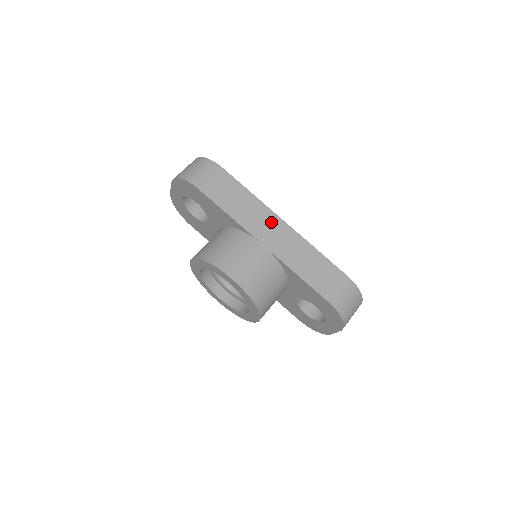
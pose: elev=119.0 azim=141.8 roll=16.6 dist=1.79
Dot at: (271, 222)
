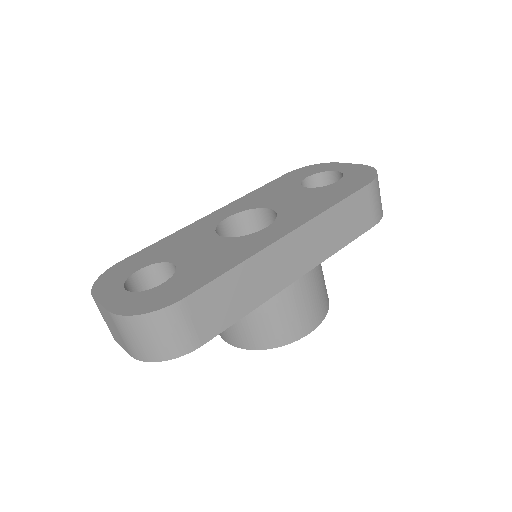
Dot at: (282, 254)
